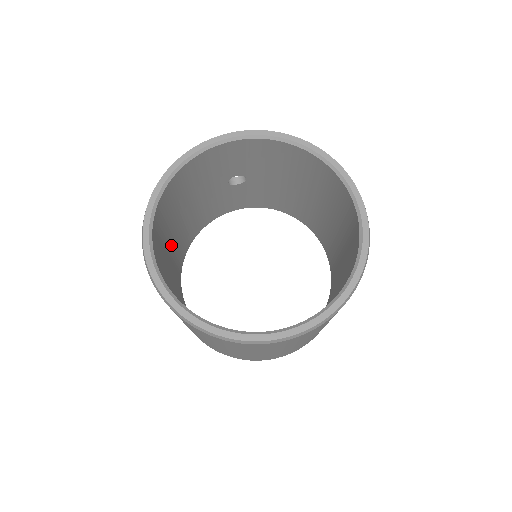
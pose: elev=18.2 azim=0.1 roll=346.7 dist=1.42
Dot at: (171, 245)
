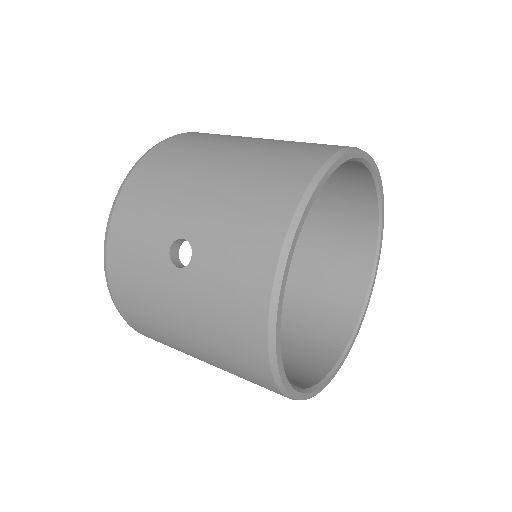
Dot at: occluded
